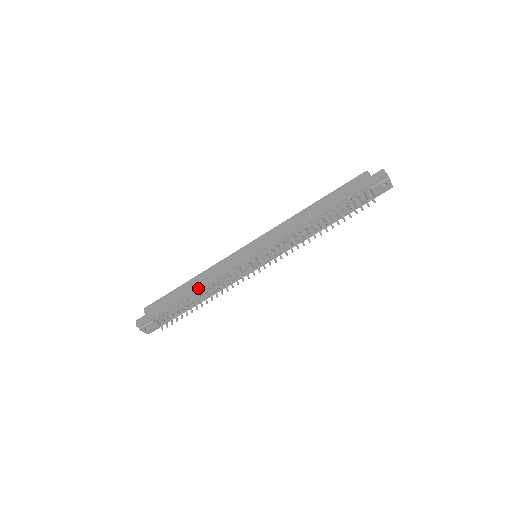
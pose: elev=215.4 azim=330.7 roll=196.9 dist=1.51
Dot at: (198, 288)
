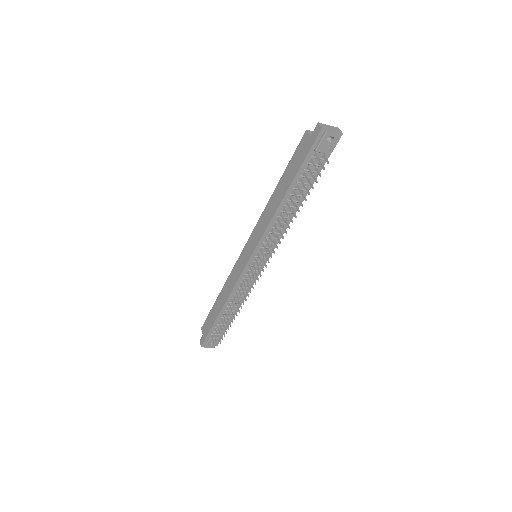
Dot at: (224, 303)
